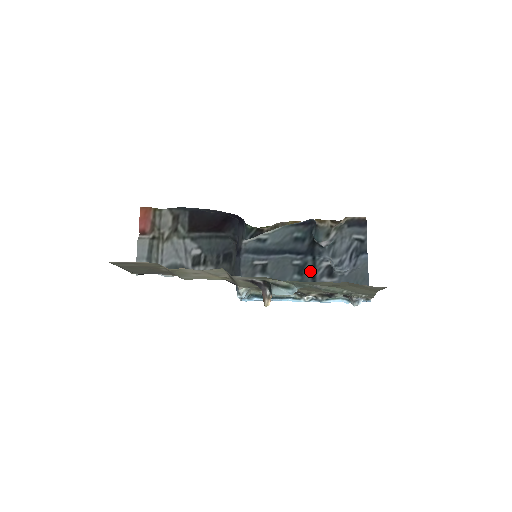
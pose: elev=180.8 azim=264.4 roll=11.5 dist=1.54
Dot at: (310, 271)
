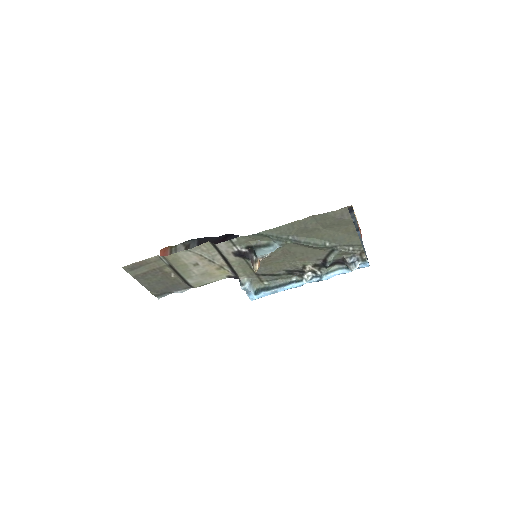
Dot at: occluded
